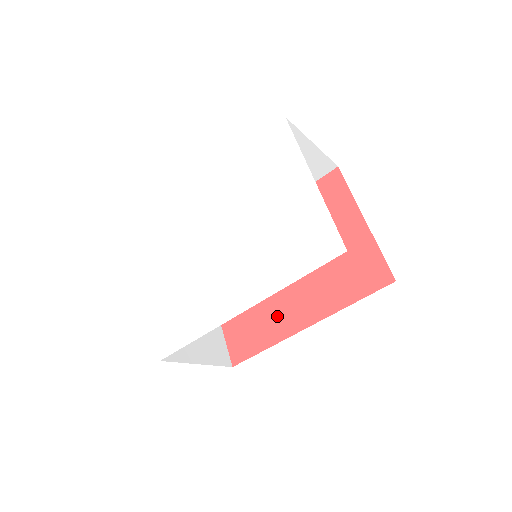
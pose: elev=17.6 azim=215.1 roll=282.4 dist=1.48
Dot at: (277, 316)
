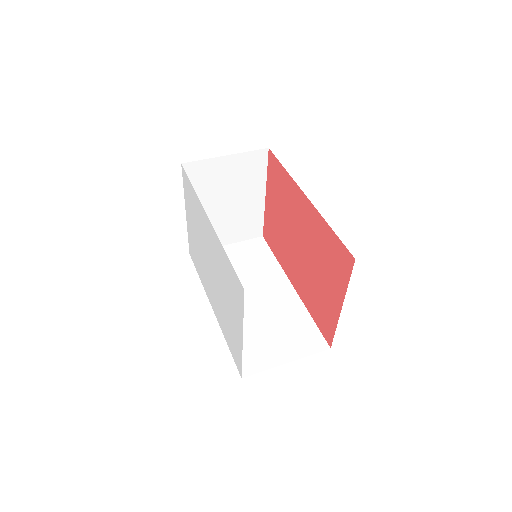
Dot at: (285, 257)
